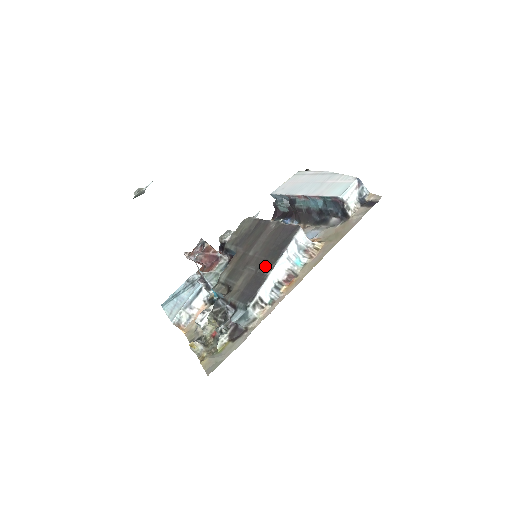
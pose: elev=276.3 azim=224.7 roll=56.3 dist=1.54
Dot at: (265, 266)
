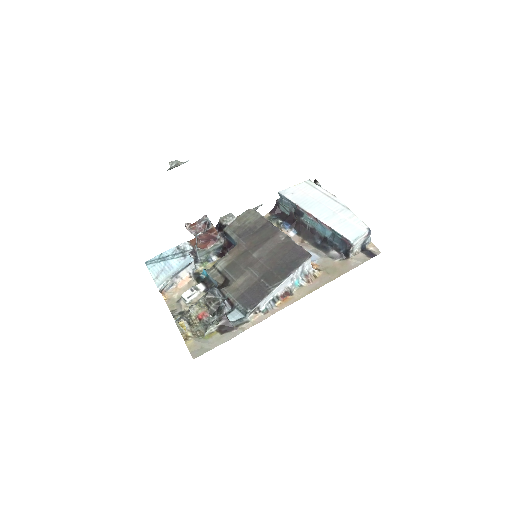
Dot at: (270, 279)
